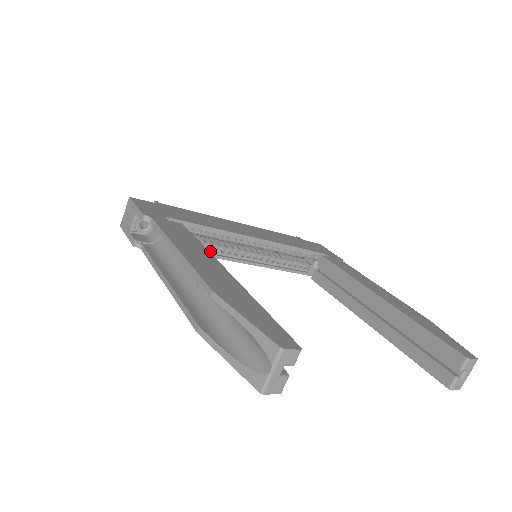
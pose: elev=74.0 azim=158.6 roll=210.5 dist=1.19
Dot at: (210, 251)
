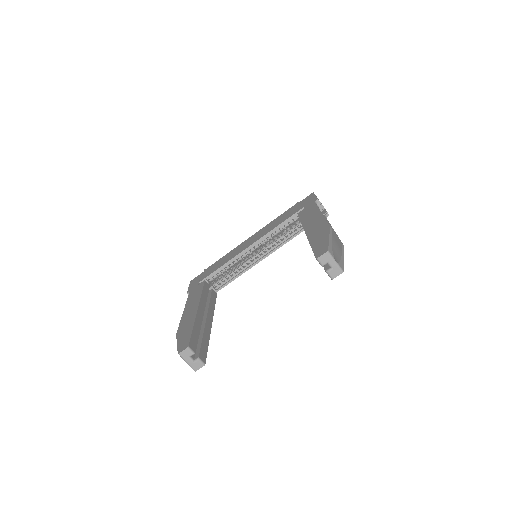
Dot at: (238, 273)
